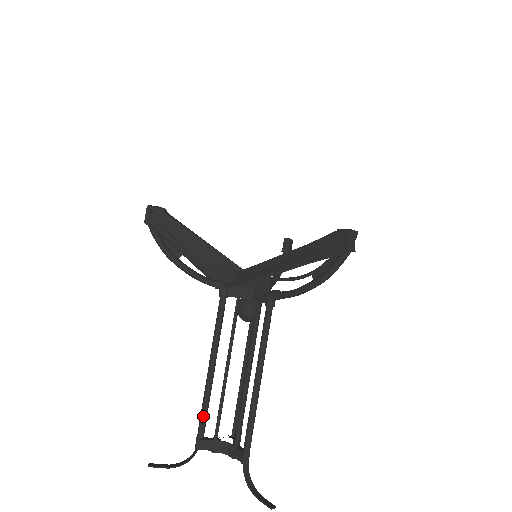
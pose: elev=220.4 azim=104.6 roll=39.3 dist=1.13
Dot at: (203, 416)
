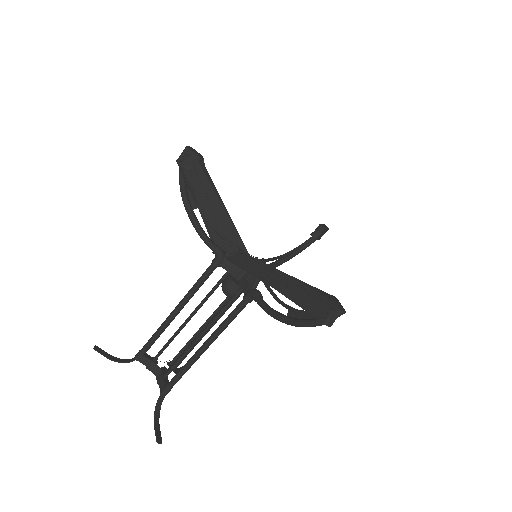
Dot at: (151, 340)
